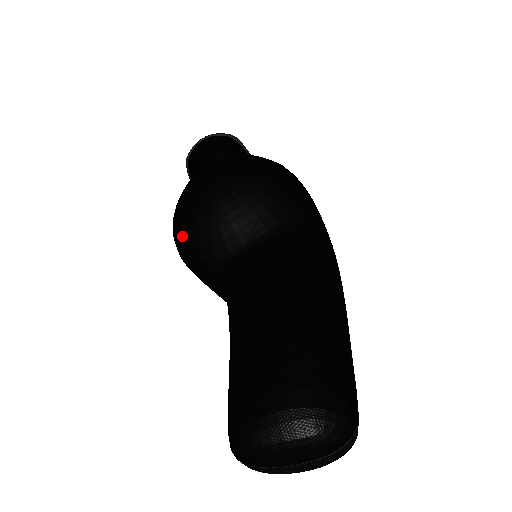
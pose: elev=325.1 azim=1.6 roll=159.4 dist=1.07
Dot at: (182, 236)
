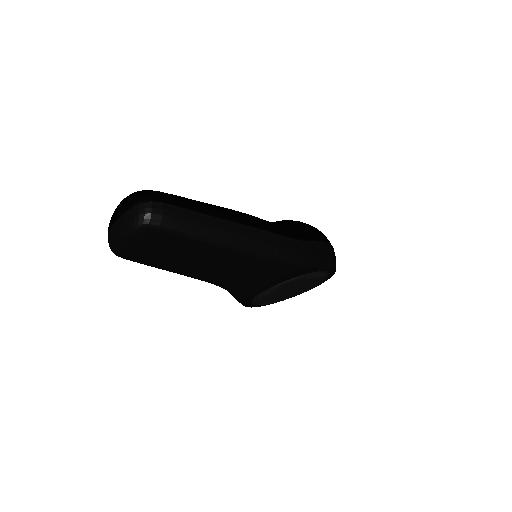
Dot at: occluded
